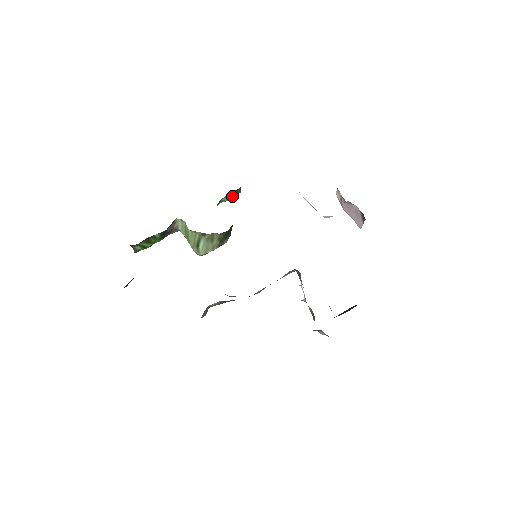
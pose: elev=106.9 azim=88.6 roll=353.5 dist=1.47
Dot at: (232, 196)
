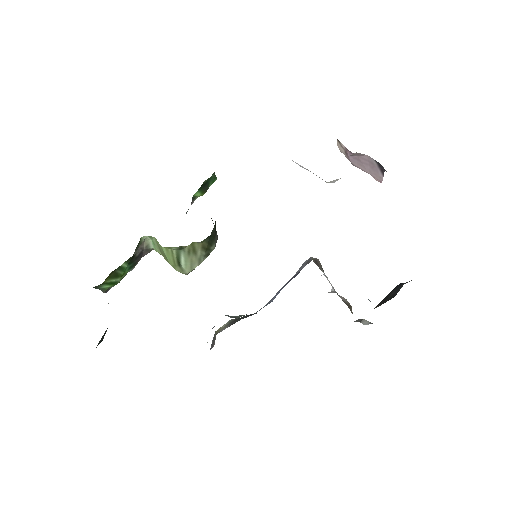
Dot at: (207, 187)
